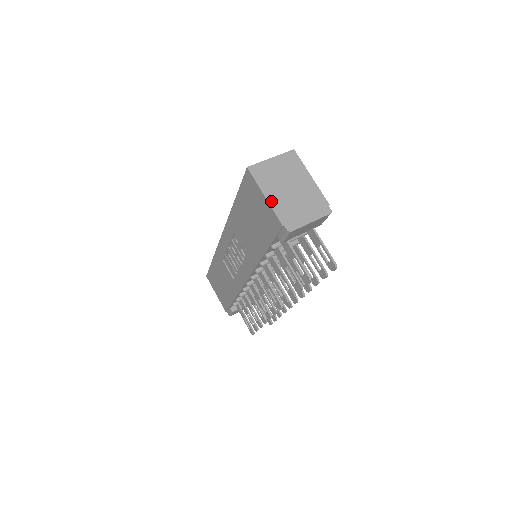
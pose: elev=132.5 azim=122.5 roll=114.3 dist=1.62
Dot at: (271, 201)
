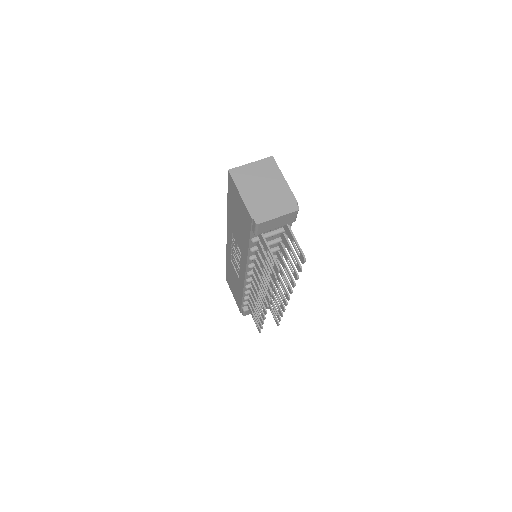
Dot at: (245, 198)
